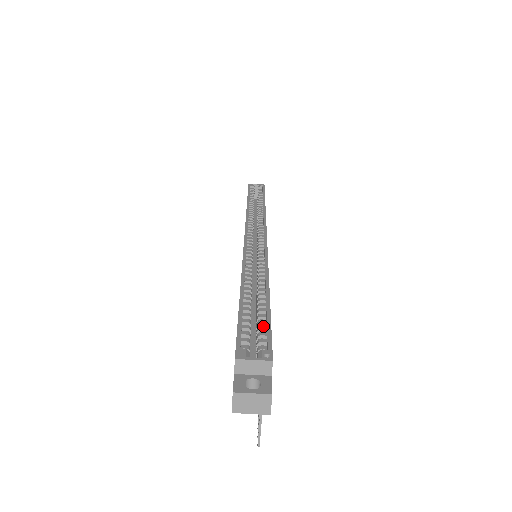
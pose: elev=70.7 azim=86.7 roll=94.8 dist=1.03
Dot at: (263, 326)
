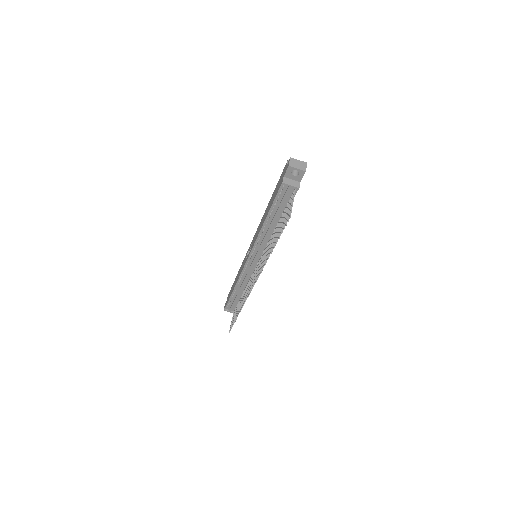
Dot at: occluded
